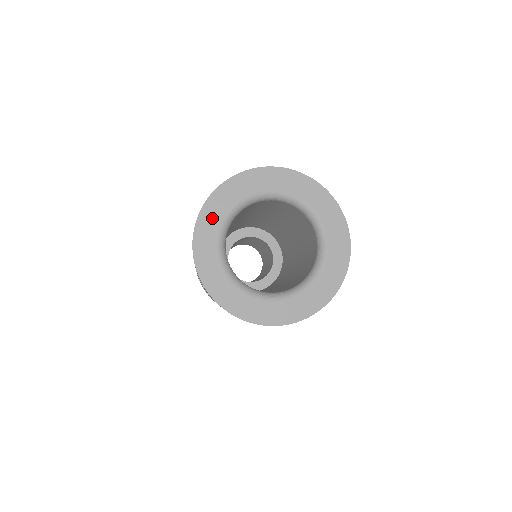
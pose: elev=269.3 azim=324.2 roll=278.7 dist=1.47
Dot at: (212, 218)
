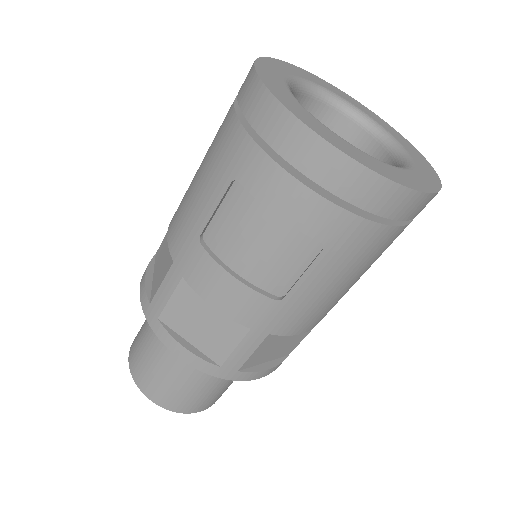
Dot at: (273, 78)
